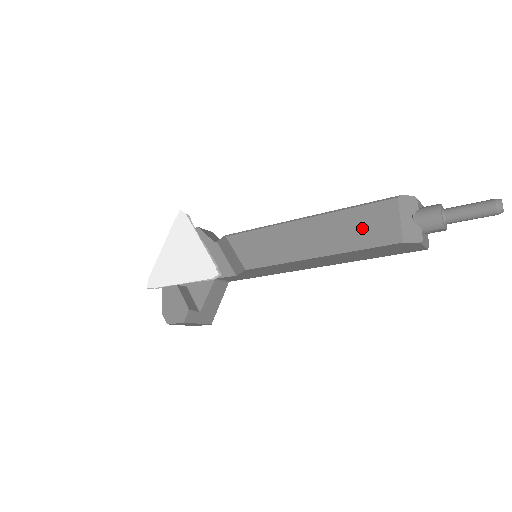
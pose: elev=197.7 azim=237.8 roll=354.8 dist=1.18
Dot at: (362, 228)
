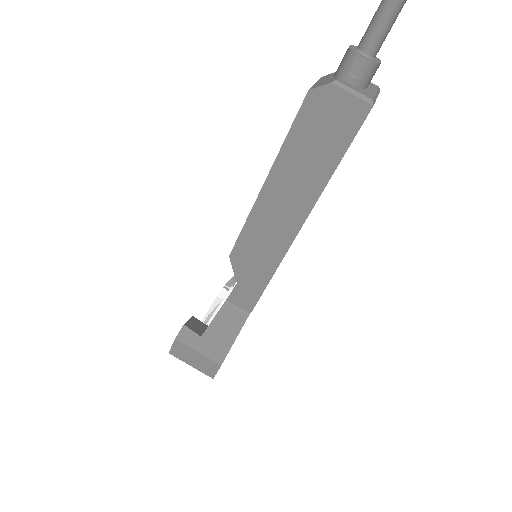
Dot at: occluded
